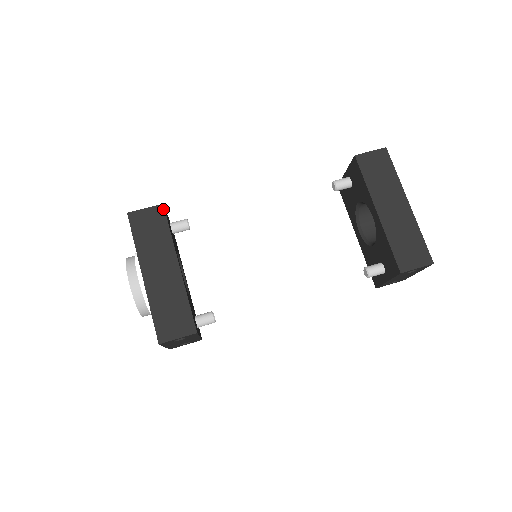
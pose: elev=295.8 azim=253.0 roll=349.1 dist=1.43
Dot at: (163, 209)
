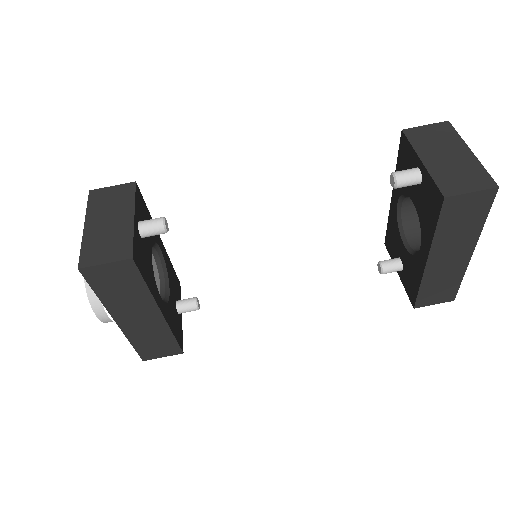
Dot at: (133, 264)
